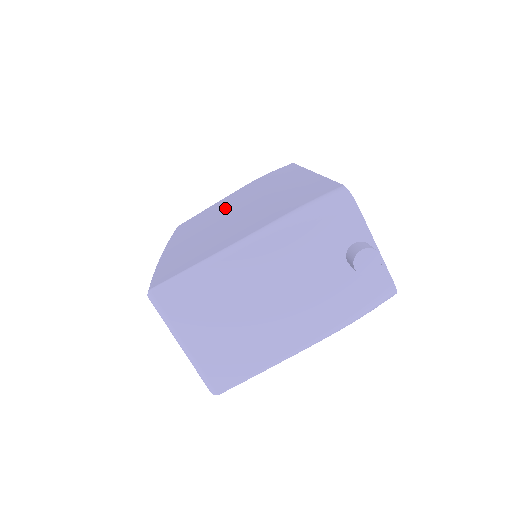
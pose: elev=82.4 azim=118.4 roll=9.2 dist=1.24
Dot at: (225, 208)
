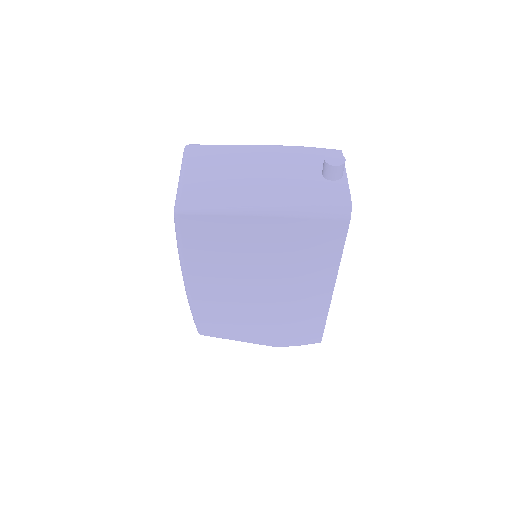
Dot at: occluded
